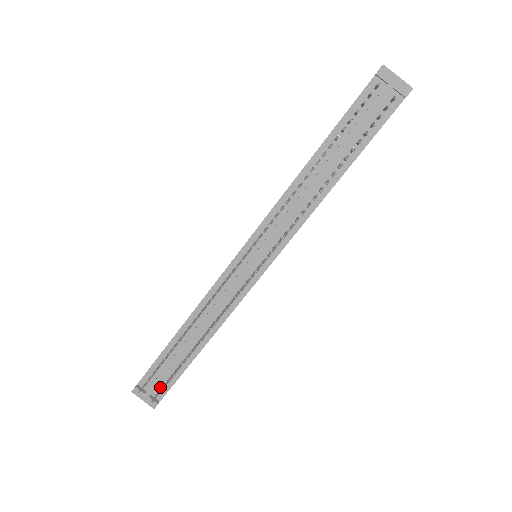
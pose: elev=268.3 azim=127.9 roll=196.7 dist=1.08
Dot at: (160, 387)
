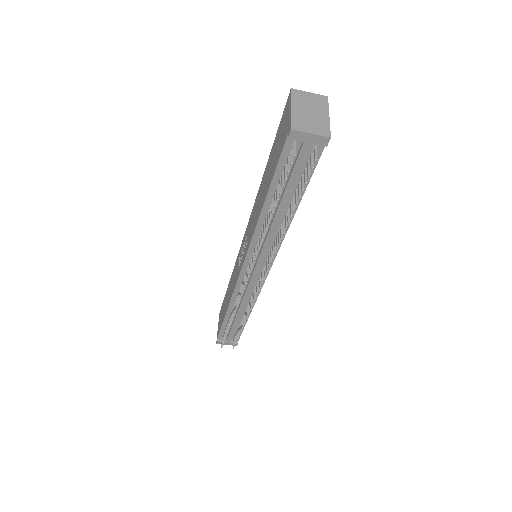
Dot at: (233, 336)
